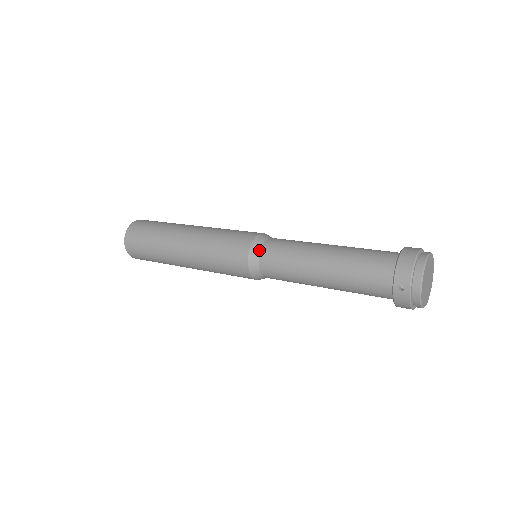
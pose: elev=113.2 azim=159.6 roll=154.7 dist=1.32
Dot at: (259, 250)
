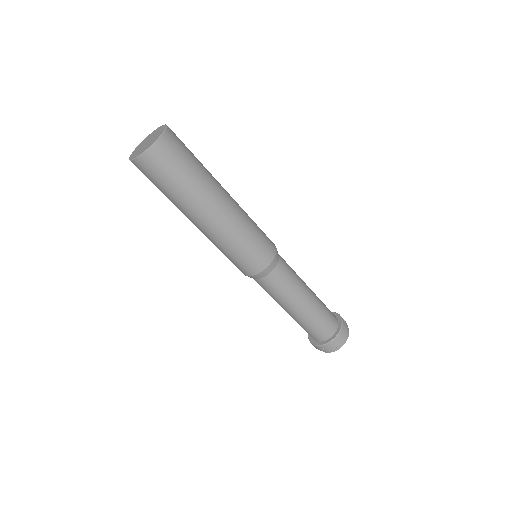
Dot at: (268, 273)
